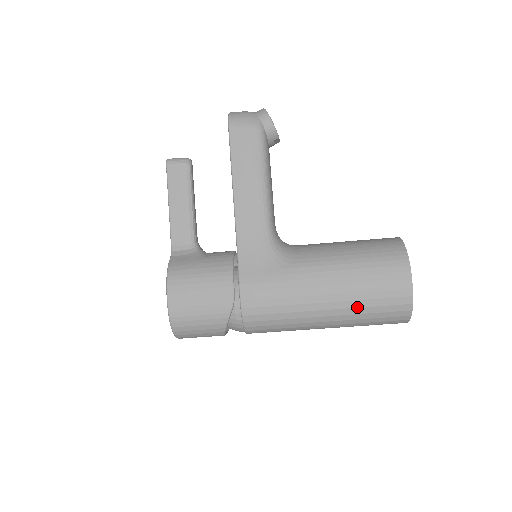
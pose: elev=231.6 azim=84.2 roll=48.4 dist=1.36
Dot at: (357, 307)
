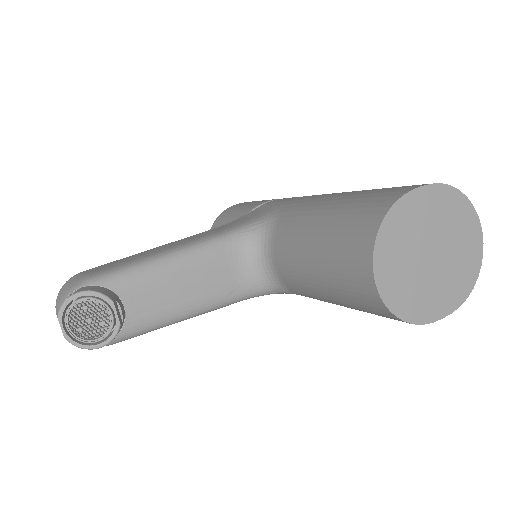
Dot at: occluded
